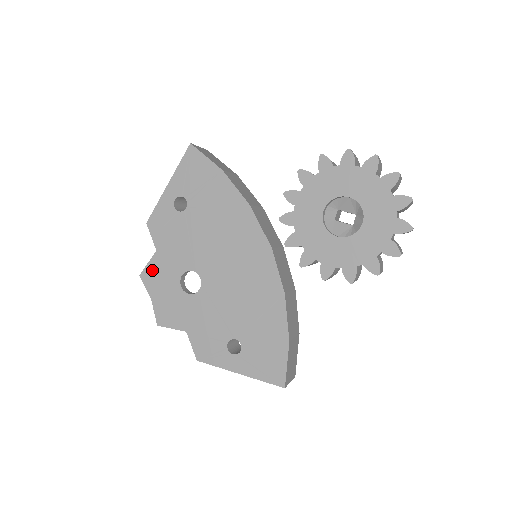
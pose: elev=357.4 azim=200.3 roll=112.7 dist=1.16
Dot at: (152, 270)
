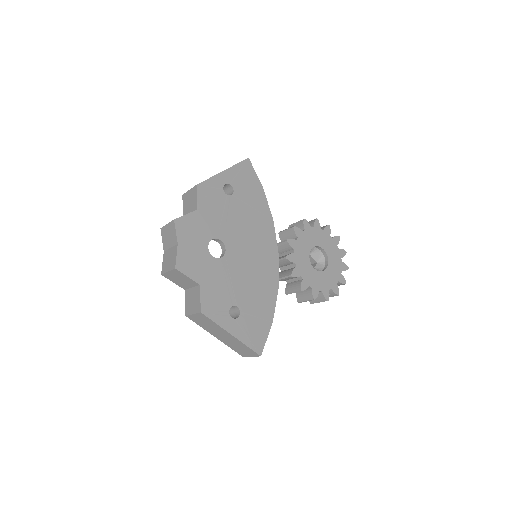
Dot at: (188, 222)
